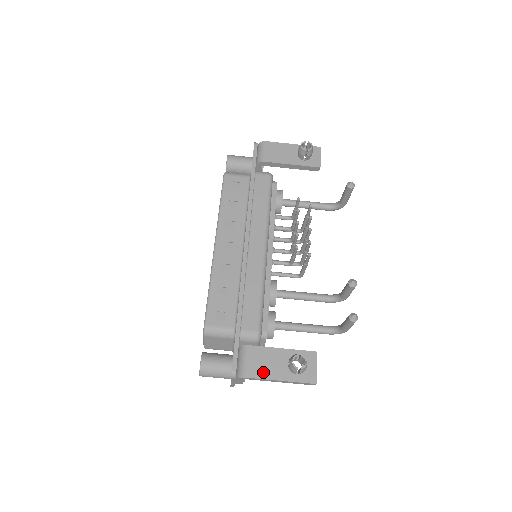
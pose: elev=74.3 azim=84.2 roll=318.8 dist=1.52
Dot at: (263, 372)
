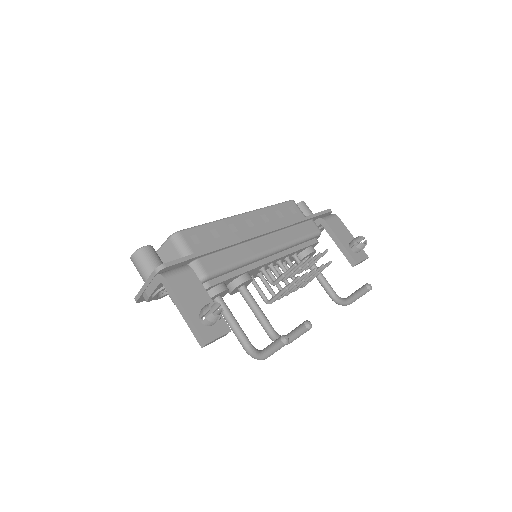
Dot at: (181, 291)
